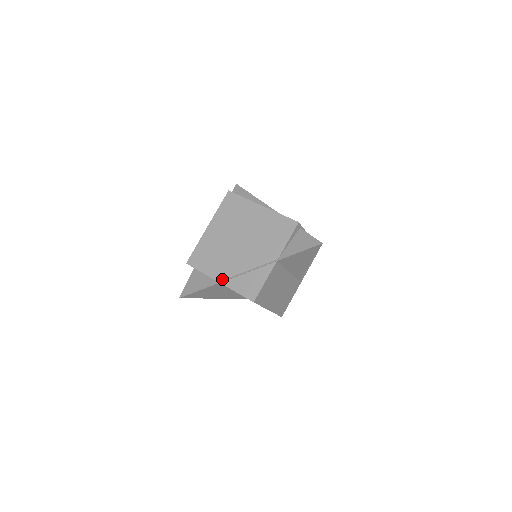
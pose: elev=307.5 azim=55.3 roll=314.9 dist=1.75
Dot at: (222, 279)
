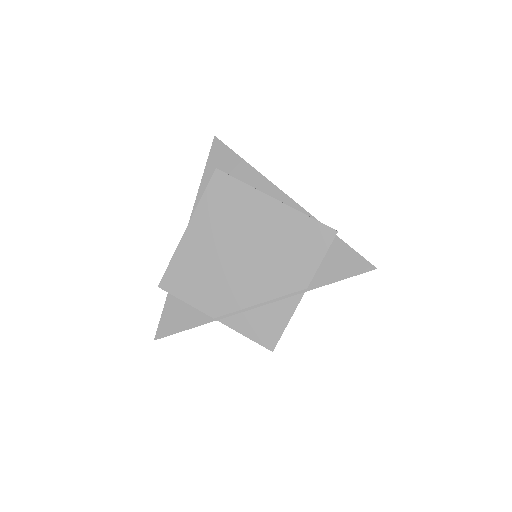
Dot at: (220, 315)
